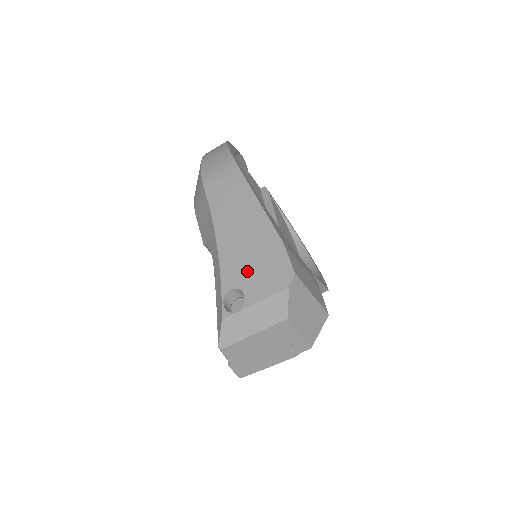
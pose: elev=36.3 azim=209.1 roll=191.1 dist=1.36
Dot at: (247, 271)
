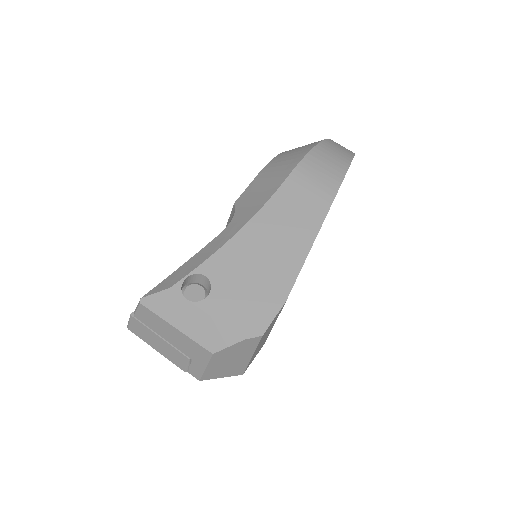
Dot at: (234, 281)
